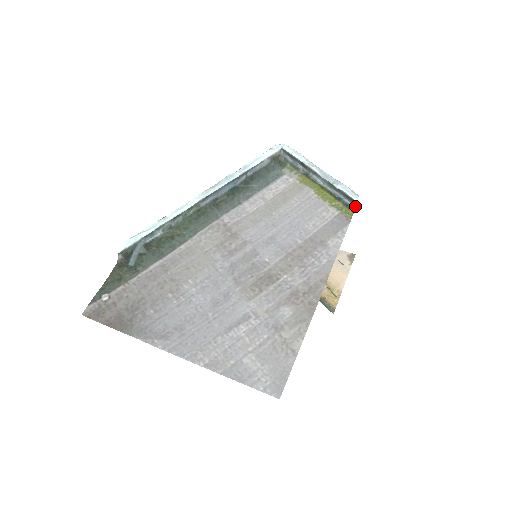
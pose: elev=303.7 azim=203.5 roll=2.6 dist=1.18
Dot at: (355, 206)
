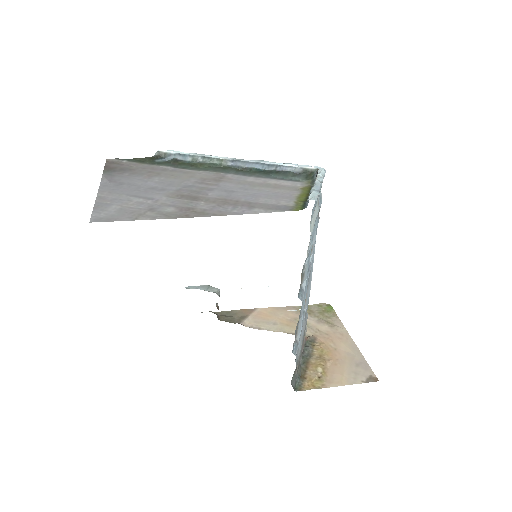
Dot at: occluded
